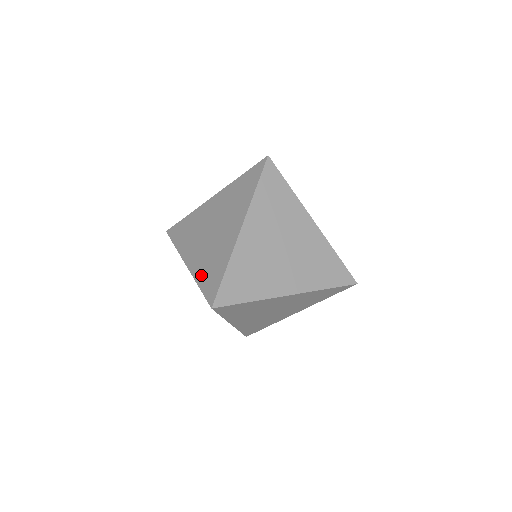
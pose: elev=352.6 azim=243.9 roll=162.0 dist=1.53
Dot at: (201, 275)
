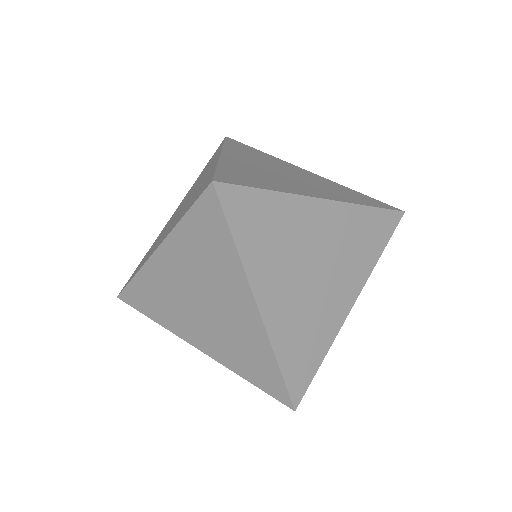
Dot at: (150, 248)
